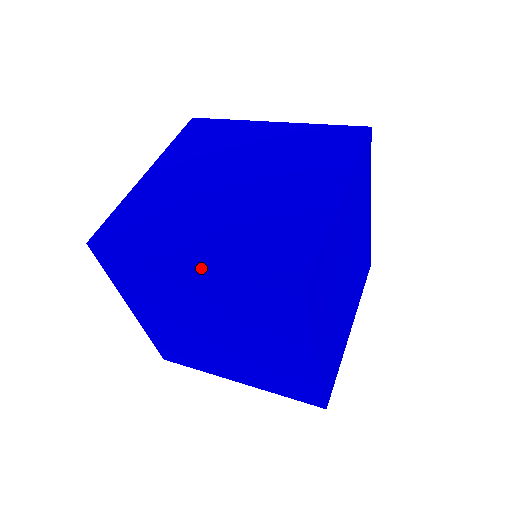
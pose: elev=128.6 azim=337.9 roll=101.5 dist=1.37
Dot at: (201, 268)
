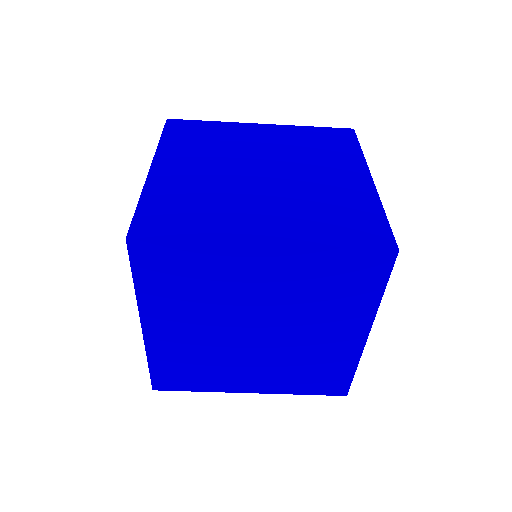
Dot at: (284, 248)
